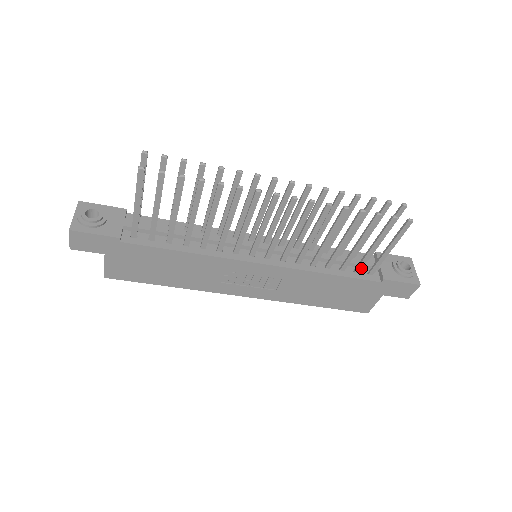
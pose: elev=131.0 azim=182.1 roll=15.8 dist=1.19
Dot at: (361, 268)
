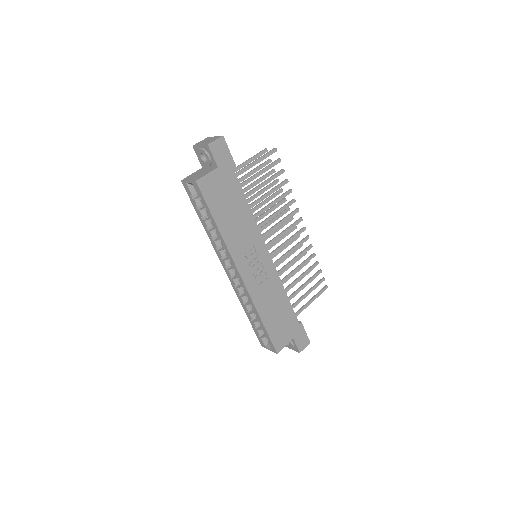
Dot at: (294, 307)
